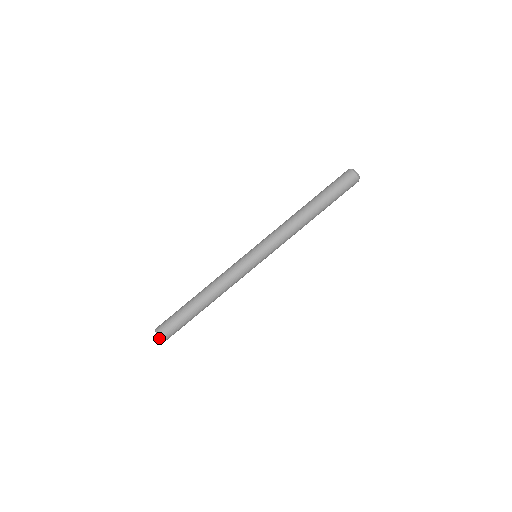
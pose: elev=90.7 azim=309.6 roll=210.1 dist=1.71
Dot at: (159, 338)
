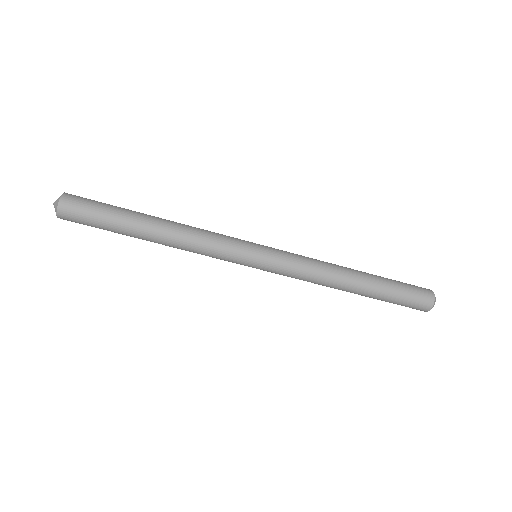
Dot at: occluded
